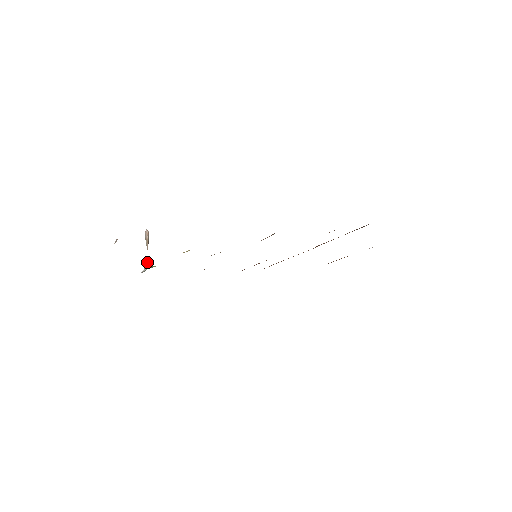
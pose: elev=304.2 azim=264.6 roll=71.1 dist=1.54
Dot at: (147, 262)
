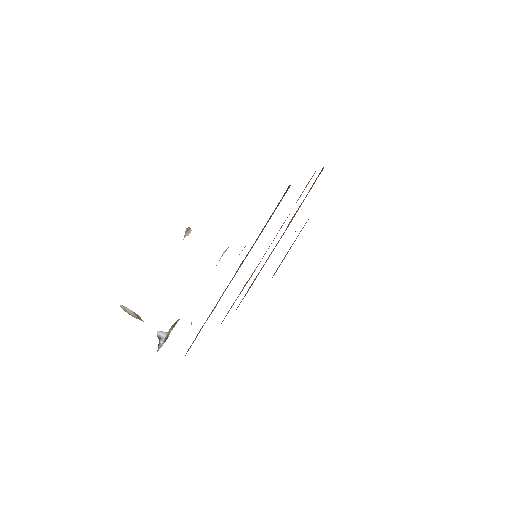
Dot at: (157, 331)
